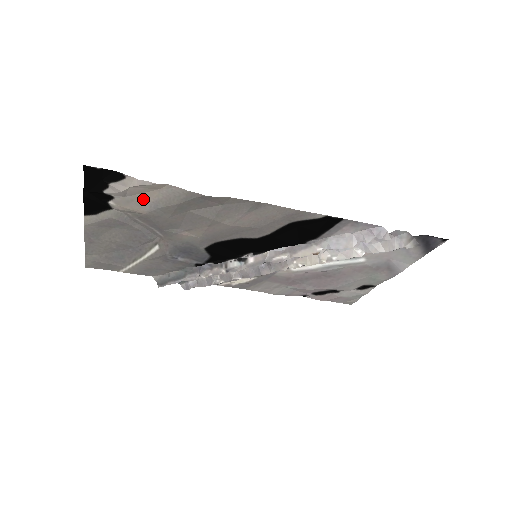
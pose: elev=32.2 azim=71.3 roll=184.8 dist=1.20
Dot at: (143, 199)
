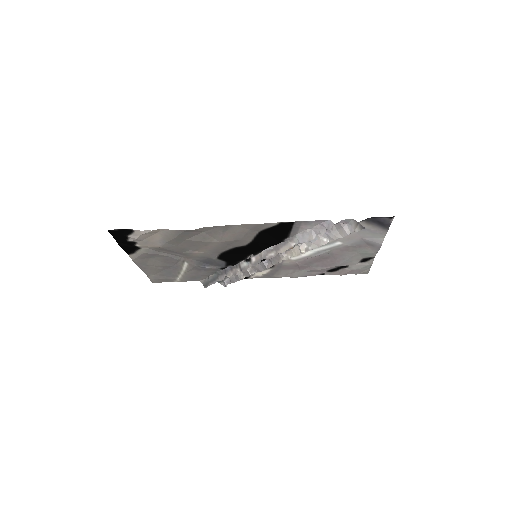
Dot at: (153, 240)
